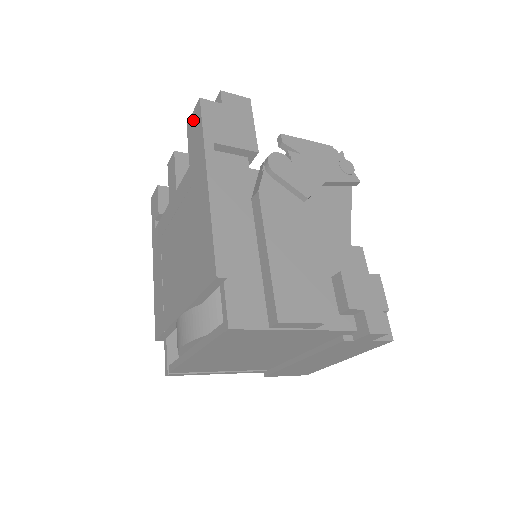
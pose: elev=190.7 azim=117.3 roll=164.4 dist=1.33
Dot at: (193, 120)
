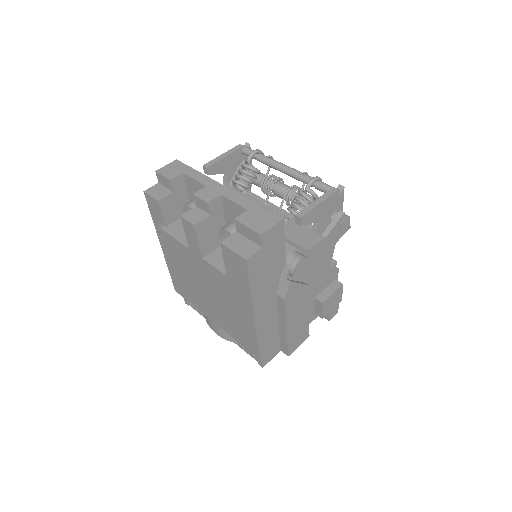
Dot at: (234, 258)
